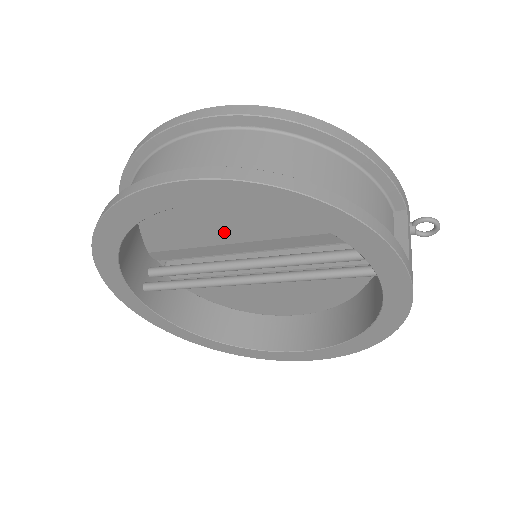
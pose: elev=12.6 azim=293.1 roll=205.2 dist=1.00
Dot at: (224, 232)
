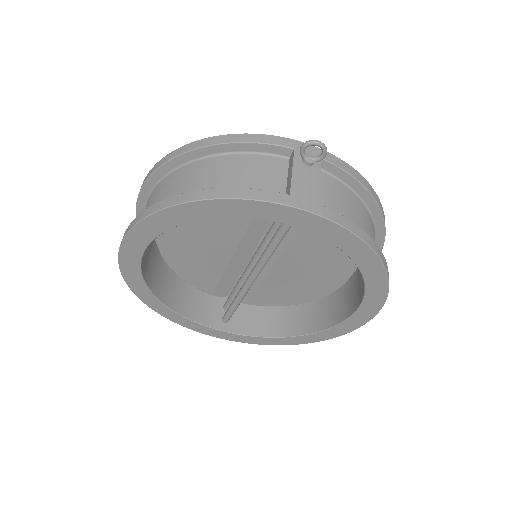
Dot at: (218, 254)
